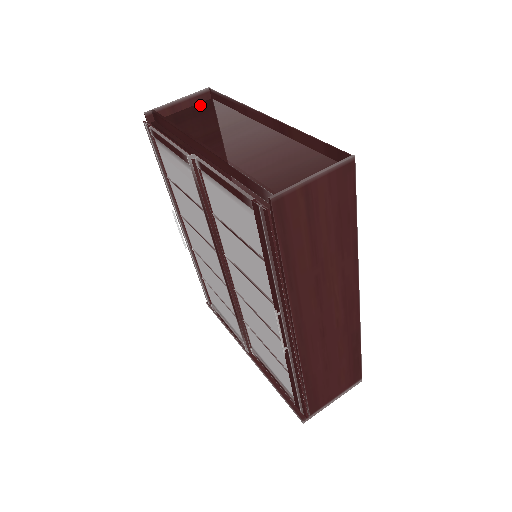
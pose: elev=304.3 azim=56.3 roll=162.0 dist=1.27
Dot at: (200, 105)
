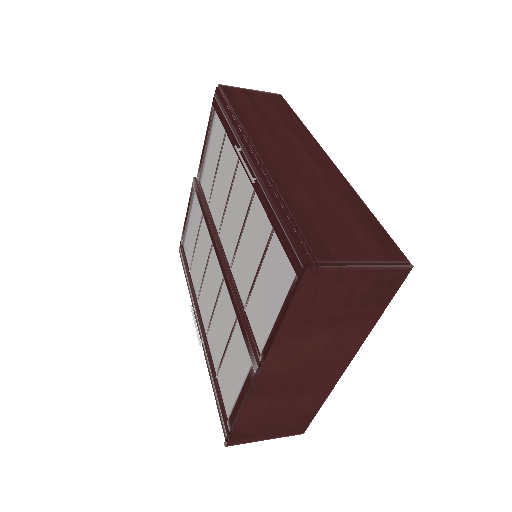
Dot at: occluded
